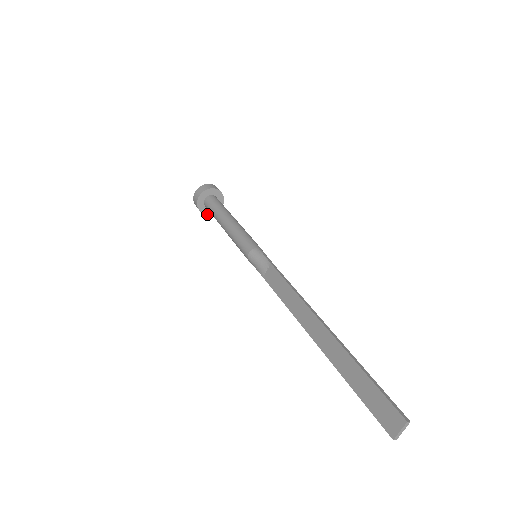
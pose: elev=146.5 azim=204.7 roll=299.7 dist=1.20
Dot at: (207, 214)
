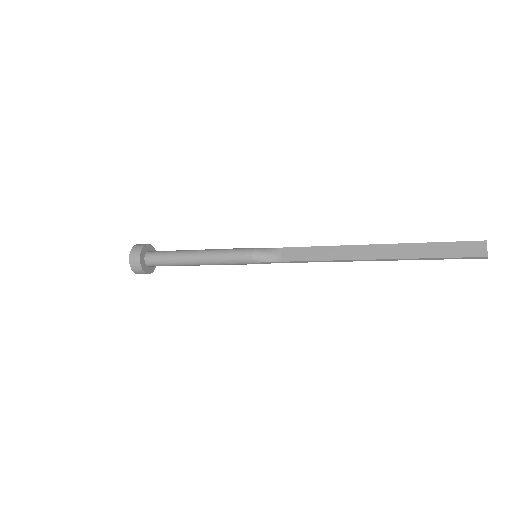
Dot at: (147, 273)
